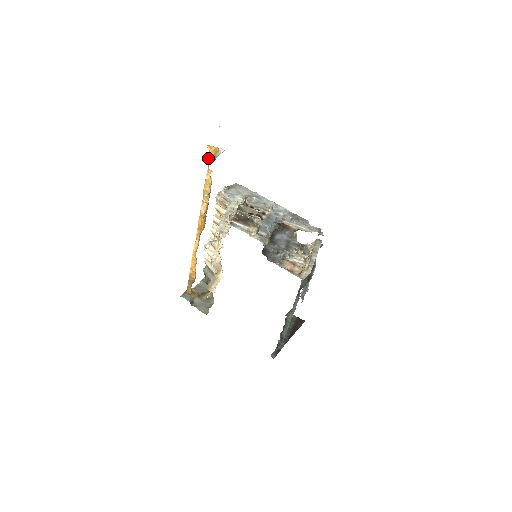
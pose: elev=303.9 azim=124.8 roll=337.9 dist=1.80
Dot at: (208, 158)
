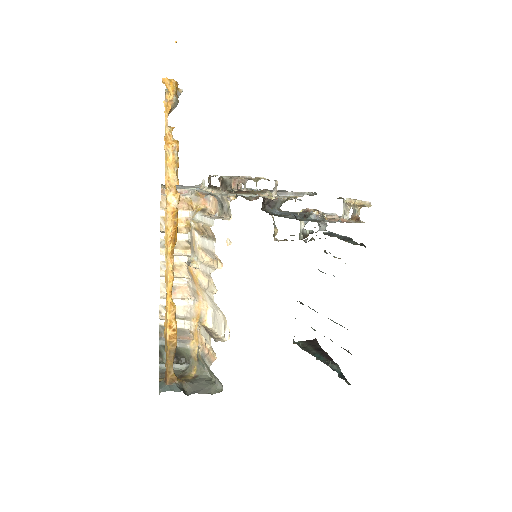
Dot at: (168, 100)
